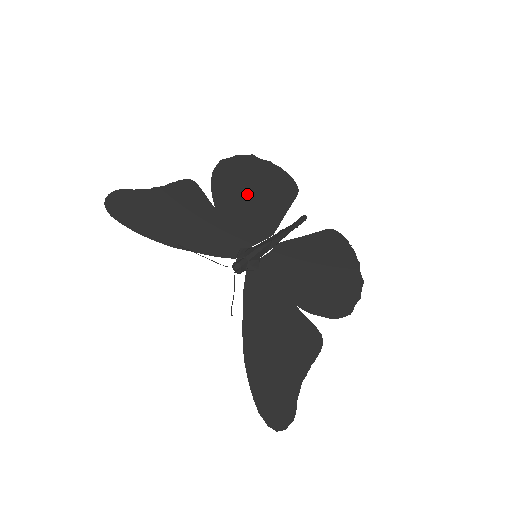
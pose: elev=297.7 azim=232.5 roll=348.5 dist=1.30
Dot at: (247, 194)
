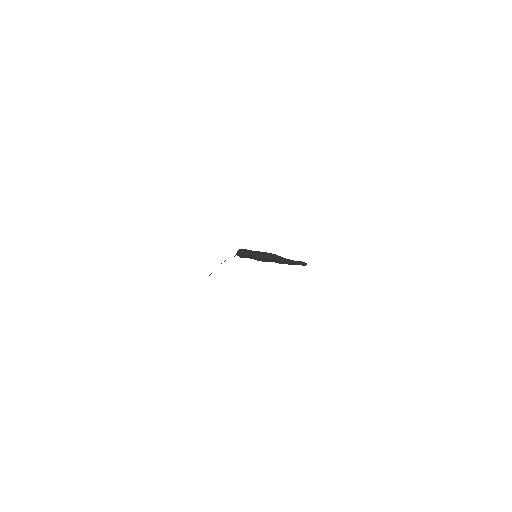
Dot at: occluded
